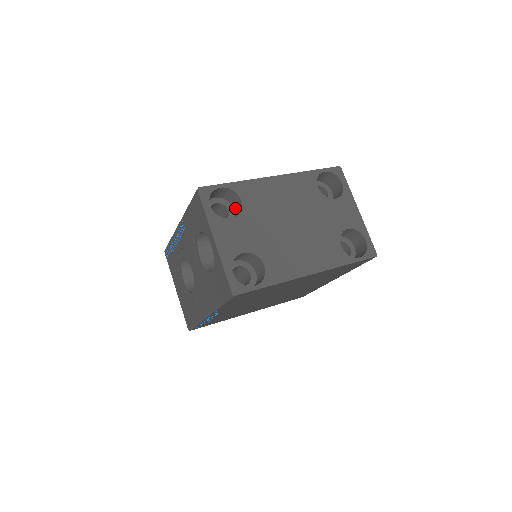
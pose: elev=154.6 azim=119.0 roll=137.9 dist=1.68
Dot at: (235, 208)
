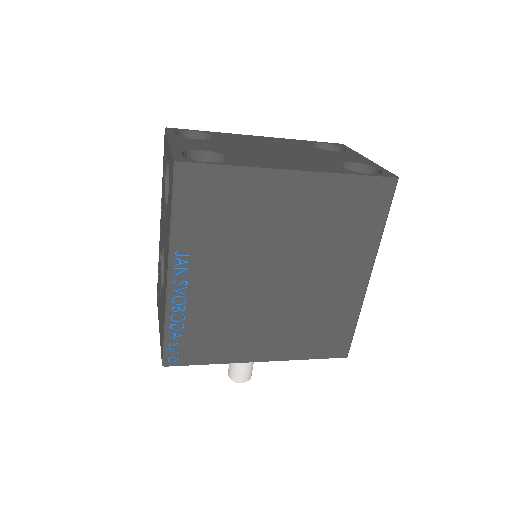
Dot at: occluded
